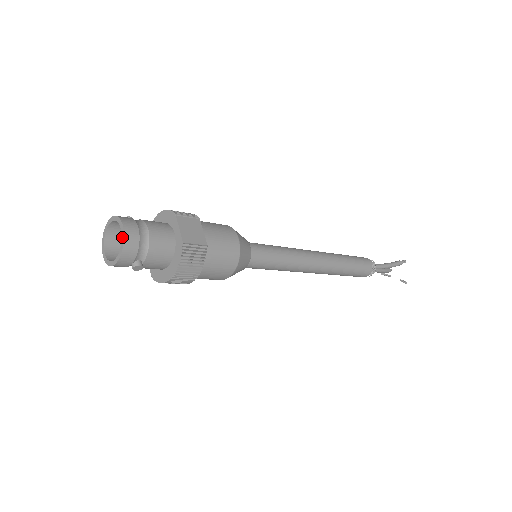
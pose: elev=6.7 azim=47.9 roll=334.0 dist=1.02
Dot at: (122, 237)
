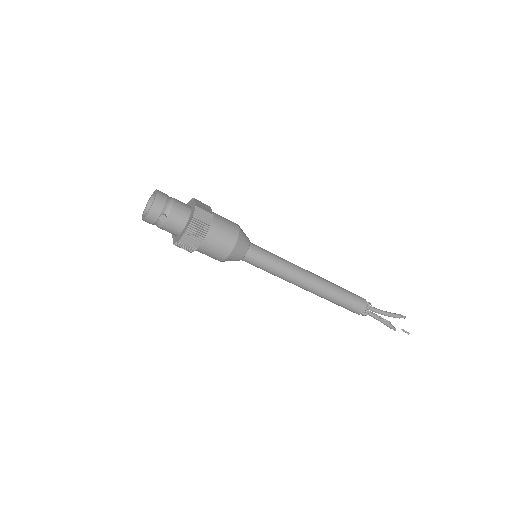
Dot at: (155, 195)
